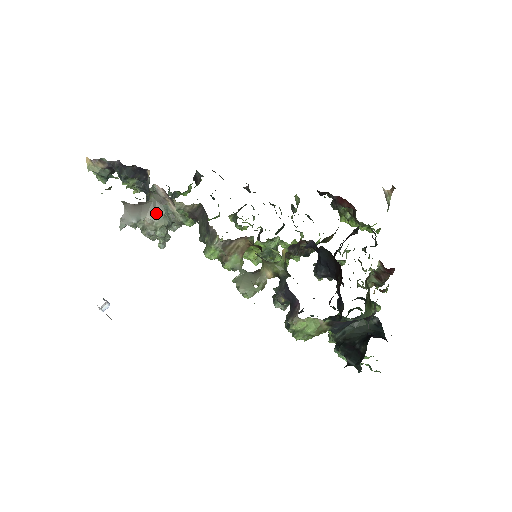
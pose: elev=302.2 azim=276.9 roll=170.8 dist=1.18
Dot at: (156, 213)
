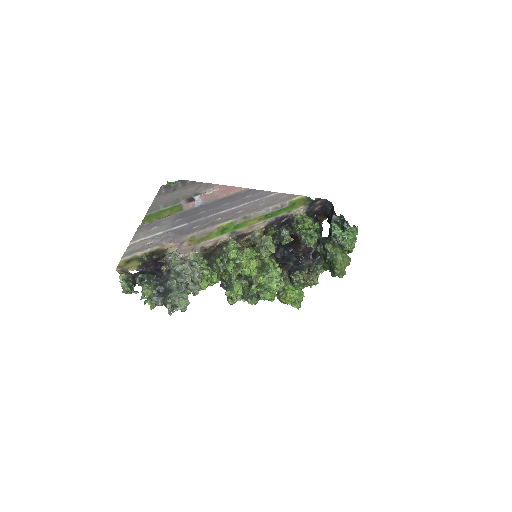
Dot at: occluded
